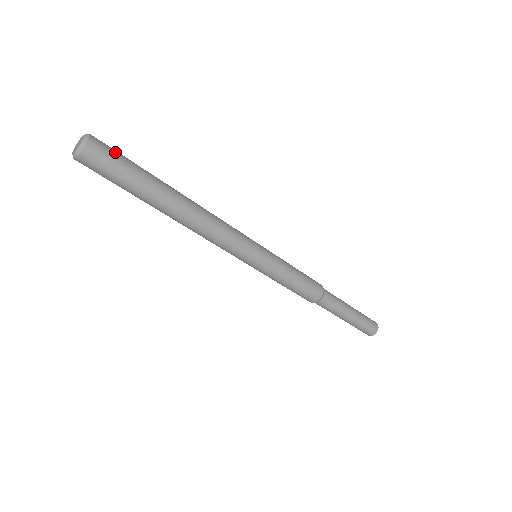
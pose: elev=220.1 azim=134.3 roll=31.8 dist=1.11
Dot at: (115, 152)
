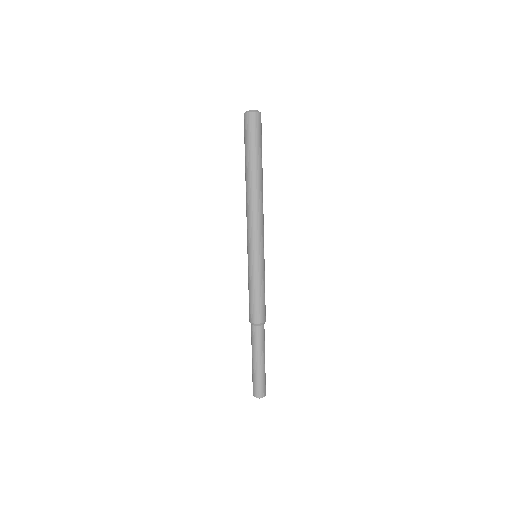
Dot at: (260, 130)
